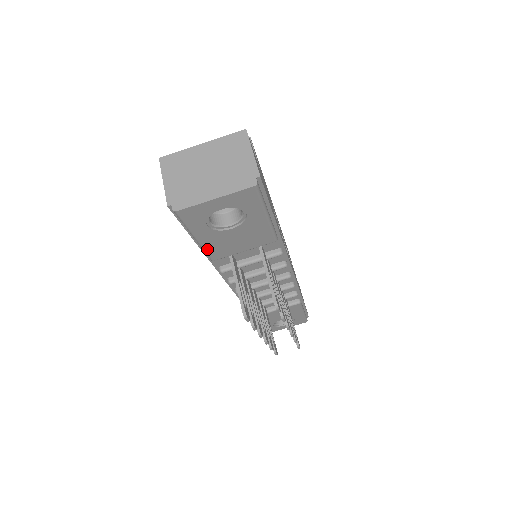
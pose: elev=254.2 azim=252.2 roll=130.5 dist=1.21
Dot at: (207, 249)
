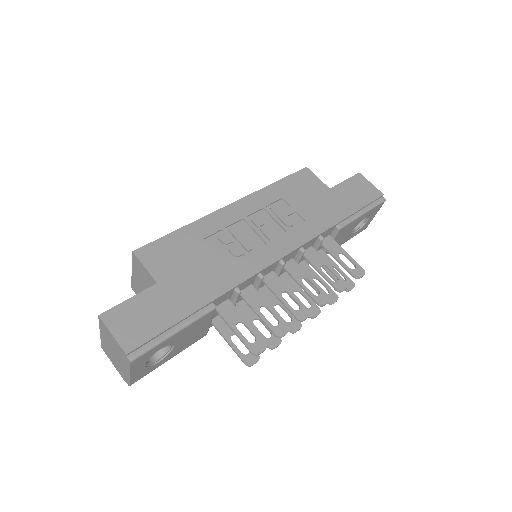
Dot at: (188, 346)
